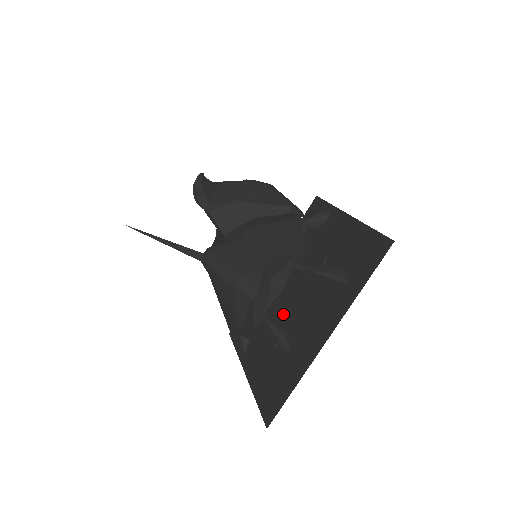
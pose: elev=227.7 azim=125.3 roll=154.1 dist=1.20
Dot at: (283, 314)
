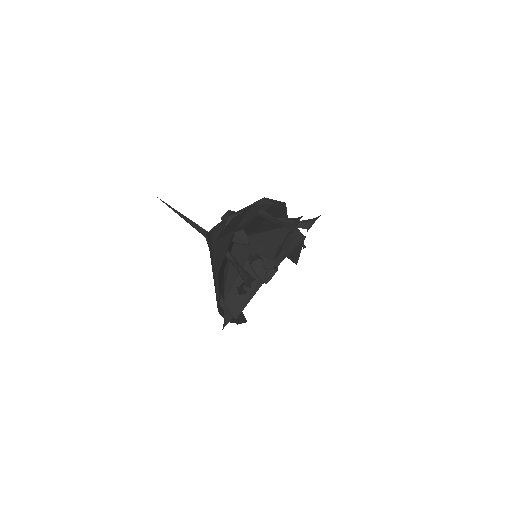
Dot at: occluded
